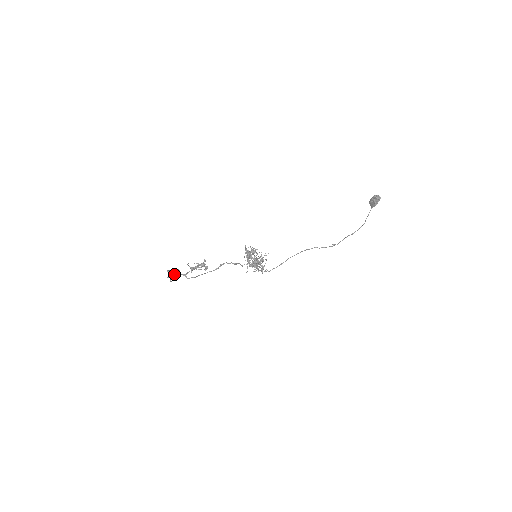
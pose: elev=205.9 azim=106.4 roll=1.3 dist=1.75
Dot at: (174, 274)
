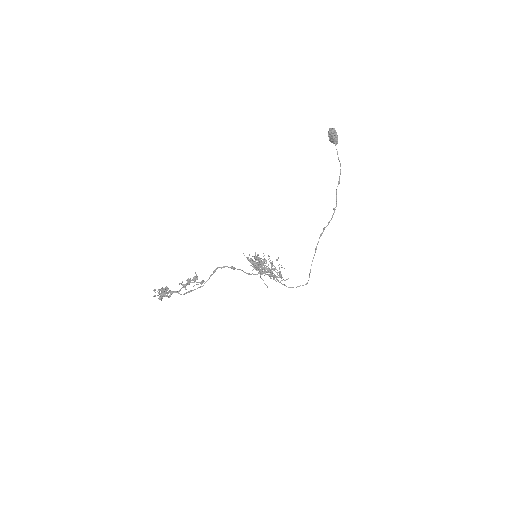
Dot at: (162, 292)
